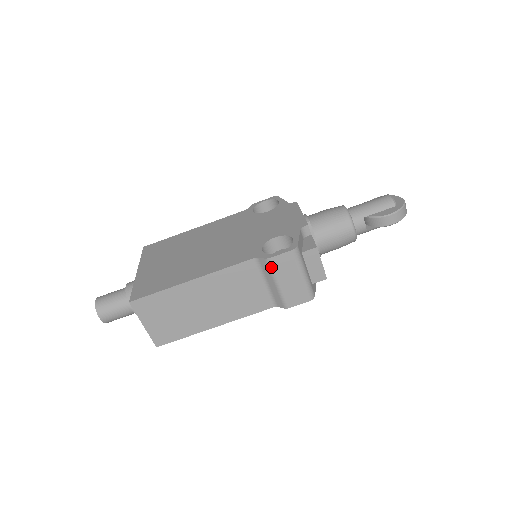
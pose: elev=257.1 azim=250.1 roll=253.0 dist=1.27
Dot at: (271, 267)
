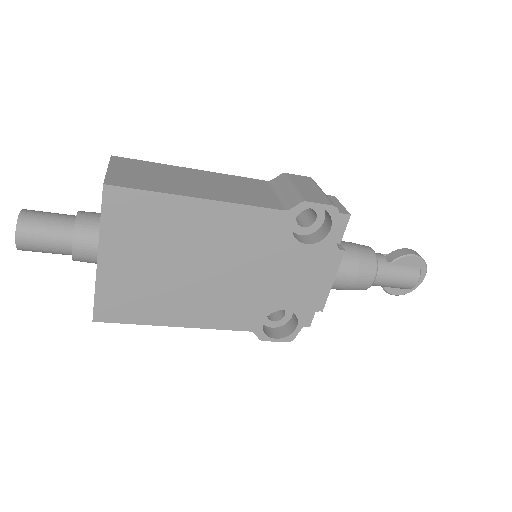
Dot at: occluded
